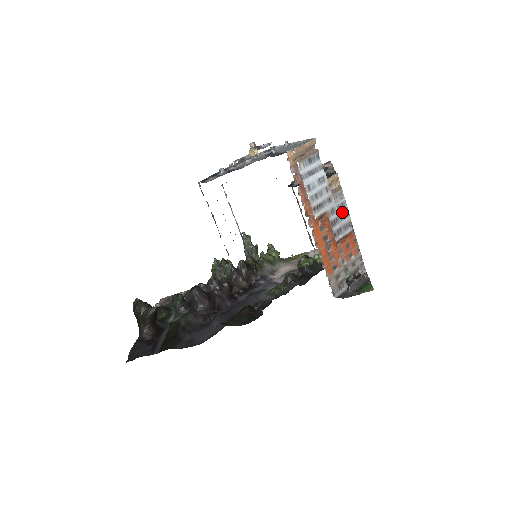
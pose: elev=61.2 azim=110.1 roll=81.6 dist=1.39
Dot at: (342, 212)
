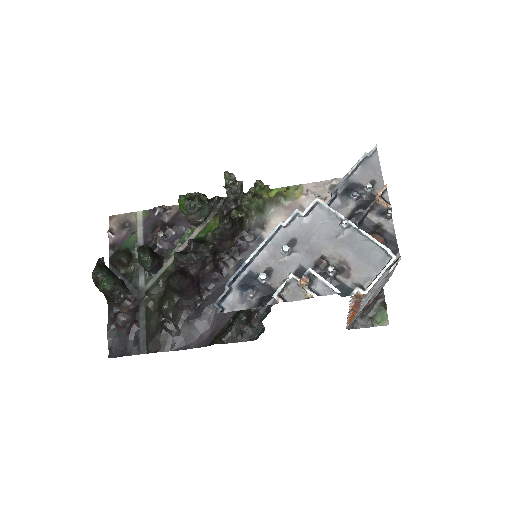
Dot at: (387, 279)
